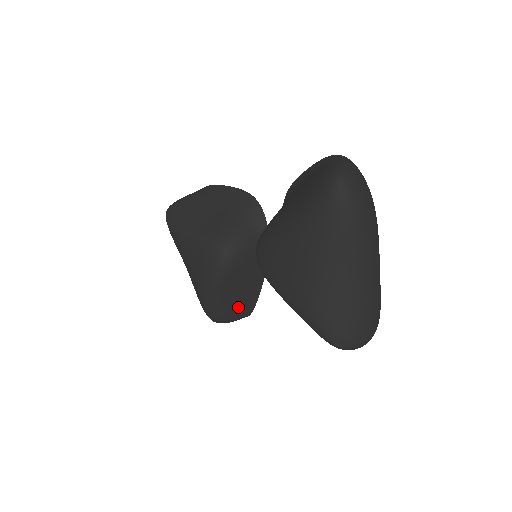
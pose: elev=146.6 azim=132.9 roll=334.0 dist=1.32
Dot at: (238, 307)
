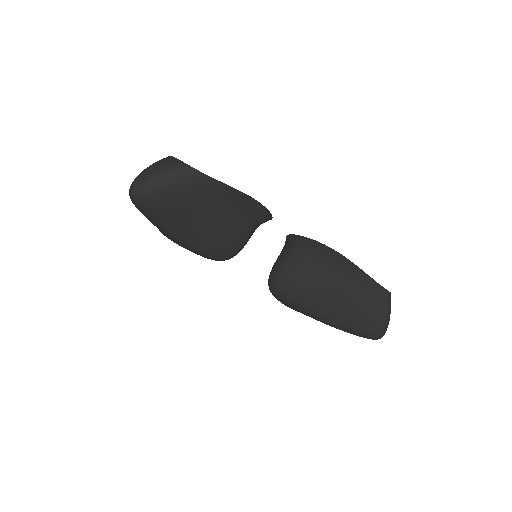
Dot at: occluded
